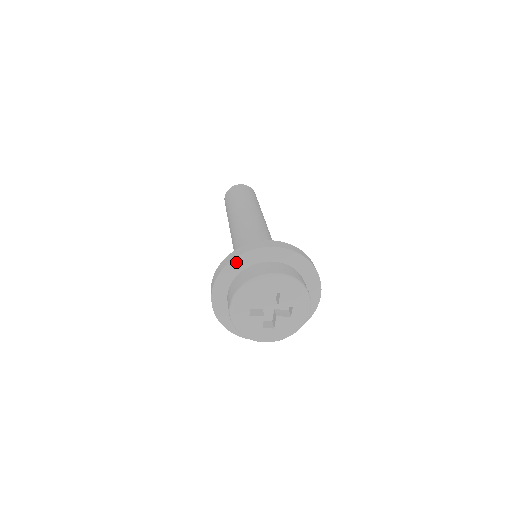
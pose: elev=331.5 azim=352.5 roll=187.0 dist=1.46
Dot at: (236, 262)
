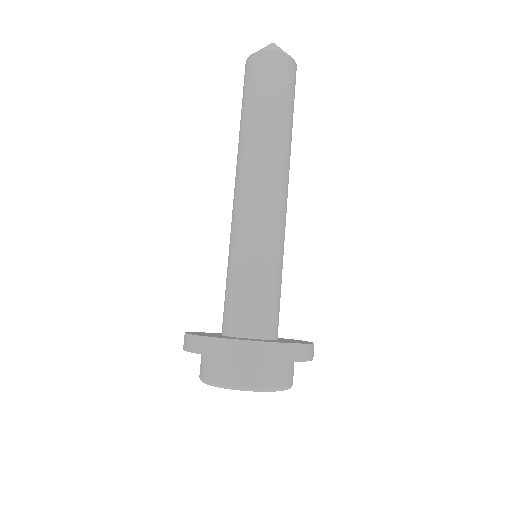
Dot at: (220, 356)
